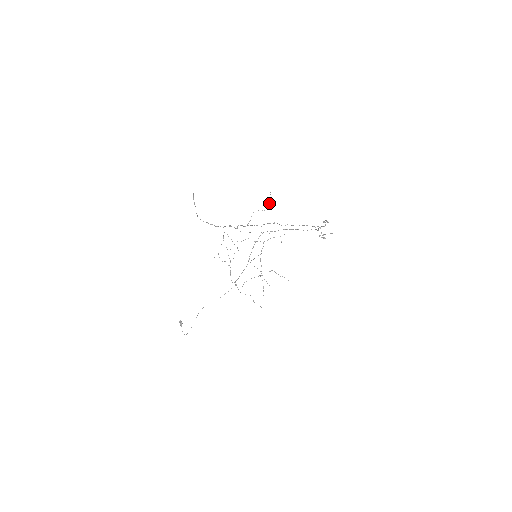
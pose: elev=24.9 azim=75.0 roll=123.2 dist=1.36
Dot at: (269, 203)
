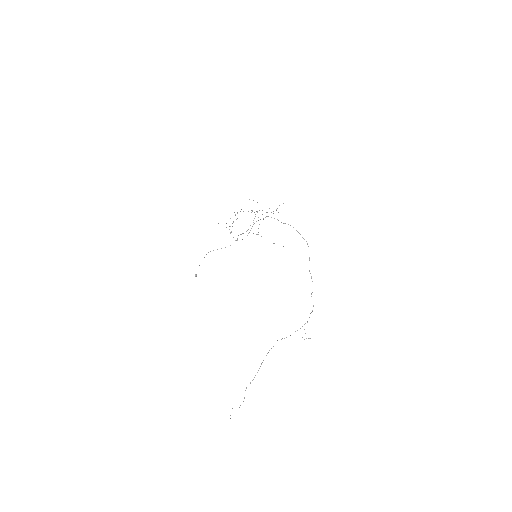
Dot at: occluded
